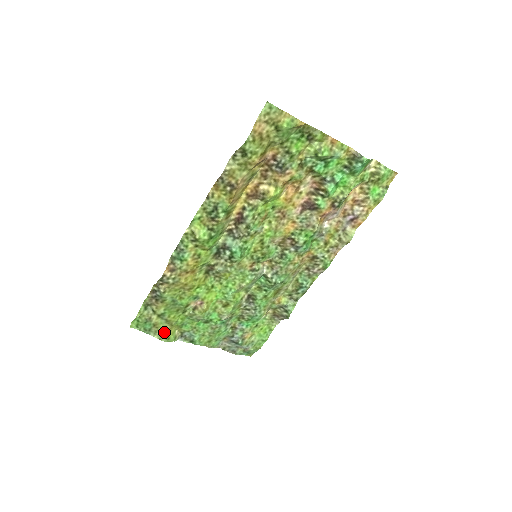
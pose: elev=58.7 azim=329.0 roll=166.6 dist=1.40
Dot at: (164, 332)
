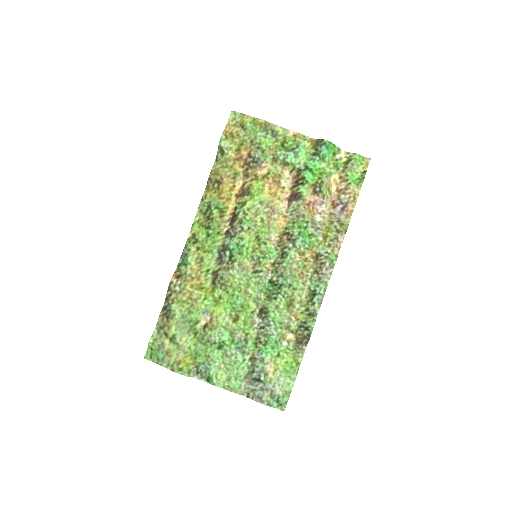
Dot at: (177, 362)
